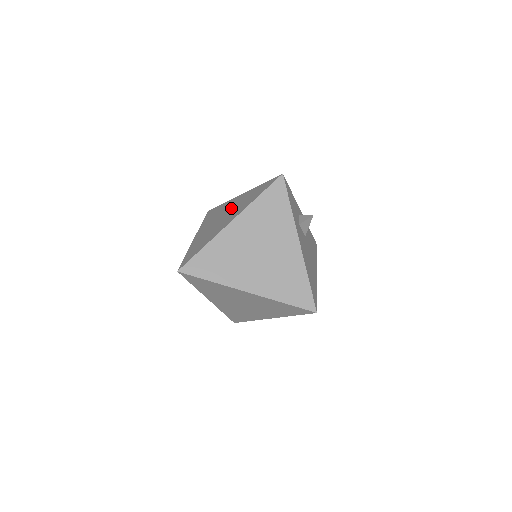
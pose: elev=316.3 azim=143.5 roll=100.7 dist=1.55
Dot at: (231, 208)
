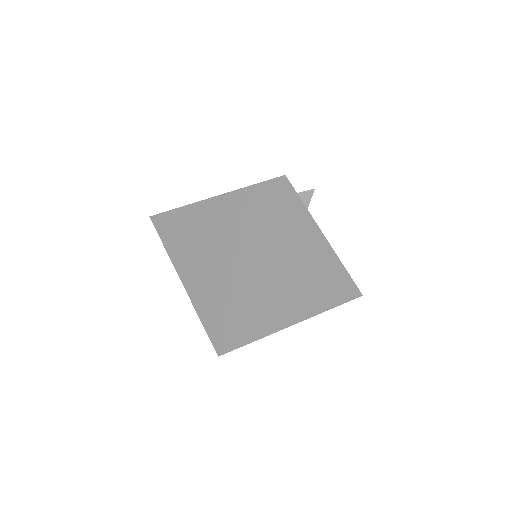
Dot at: (217, 231)
